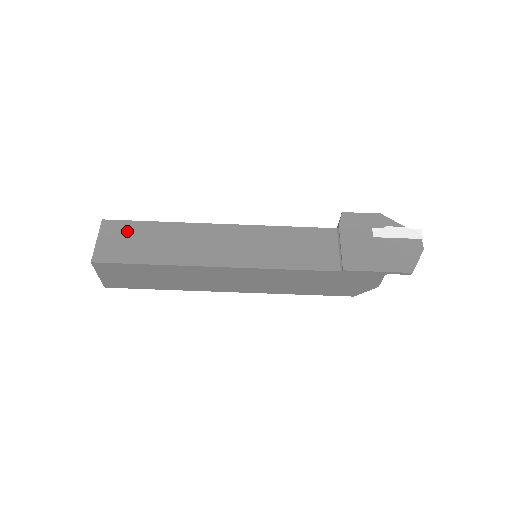
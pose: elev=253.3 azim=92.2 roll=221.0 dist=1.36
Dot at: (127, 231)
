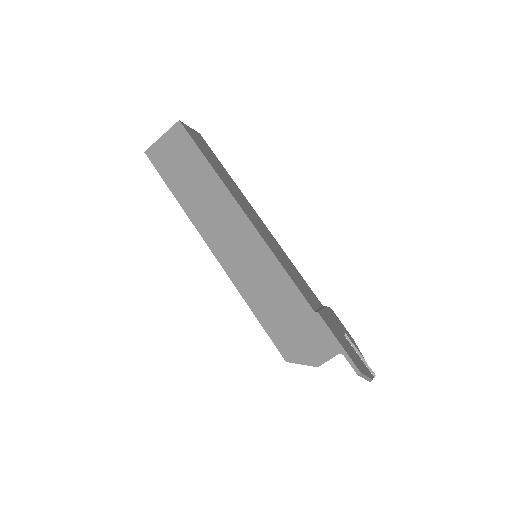
Dot at: (209, 149)
